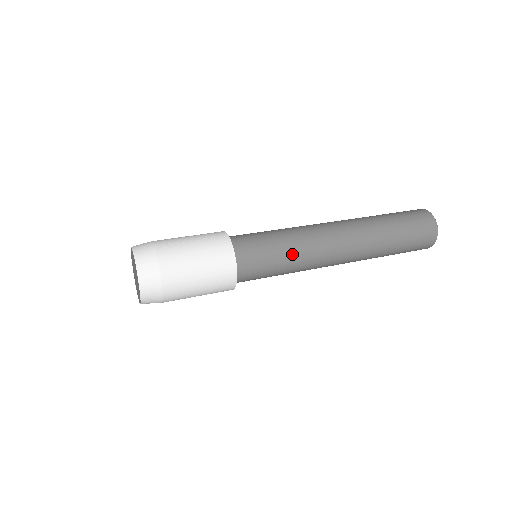
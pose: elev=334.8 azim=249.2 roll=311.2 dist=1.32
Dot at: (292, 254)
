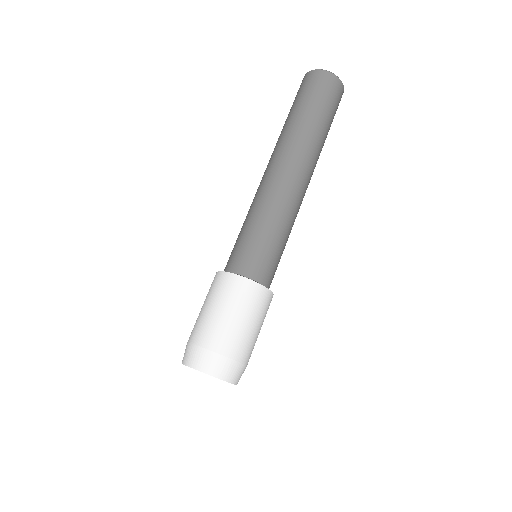
Dot at: occluded
